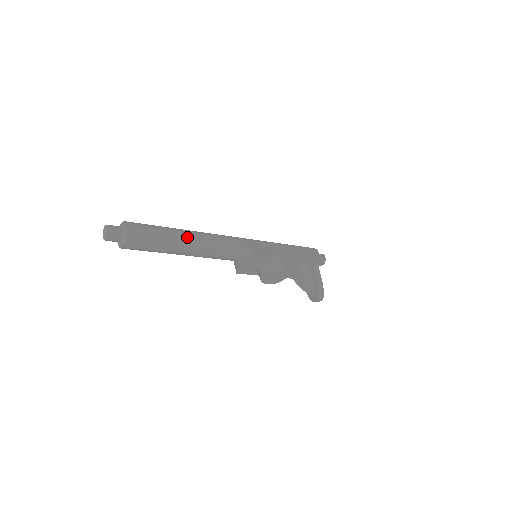
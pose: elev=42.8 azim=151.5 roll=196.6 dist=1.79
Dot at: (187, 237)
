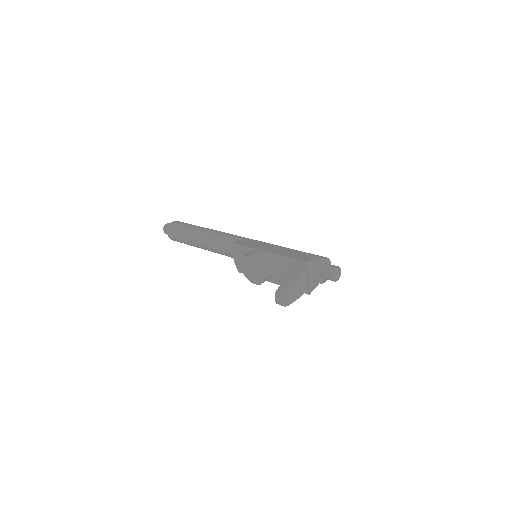
Dot at: (202, 231)
